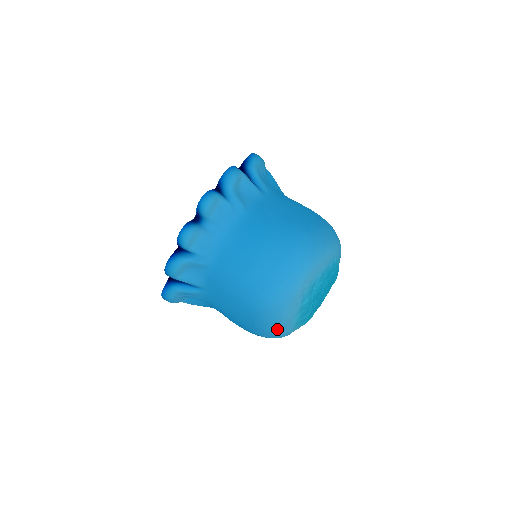
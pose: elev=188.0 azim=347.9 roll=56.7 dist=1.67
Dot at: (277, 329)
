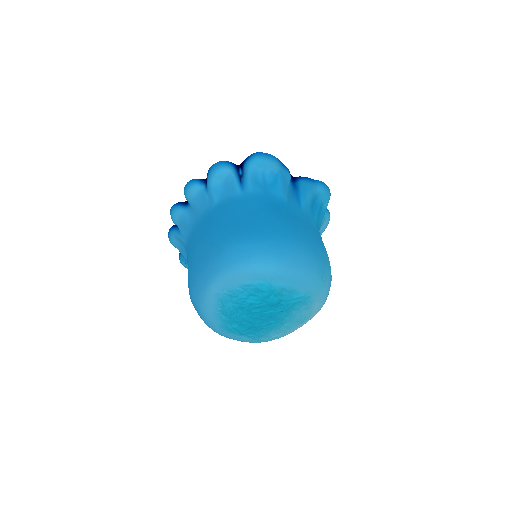
Dot at: (206, 323)
